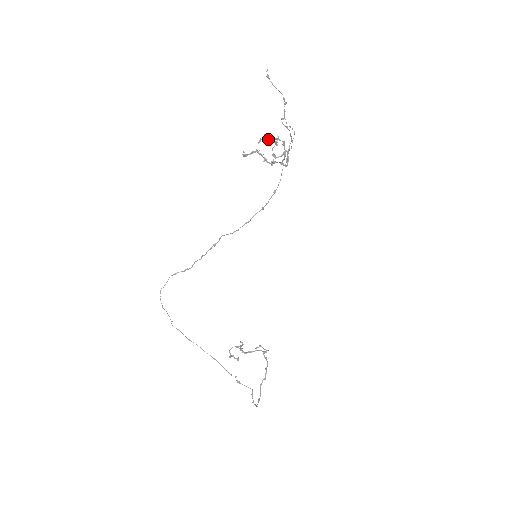
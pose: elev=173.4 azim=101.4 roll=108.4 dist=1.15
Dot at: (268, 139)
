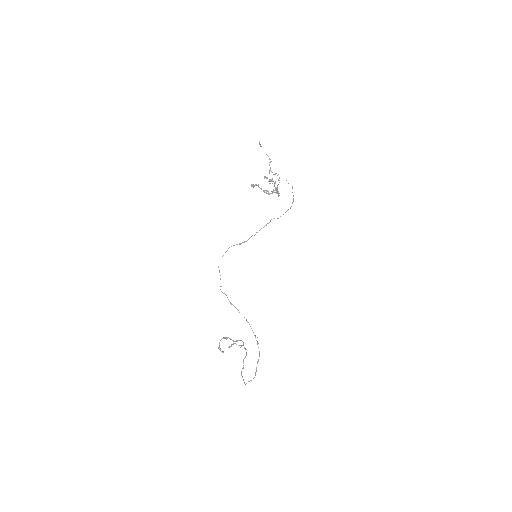
Dot at: occluded
